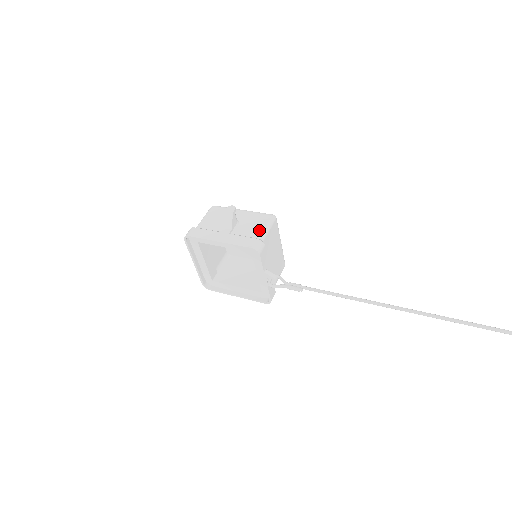
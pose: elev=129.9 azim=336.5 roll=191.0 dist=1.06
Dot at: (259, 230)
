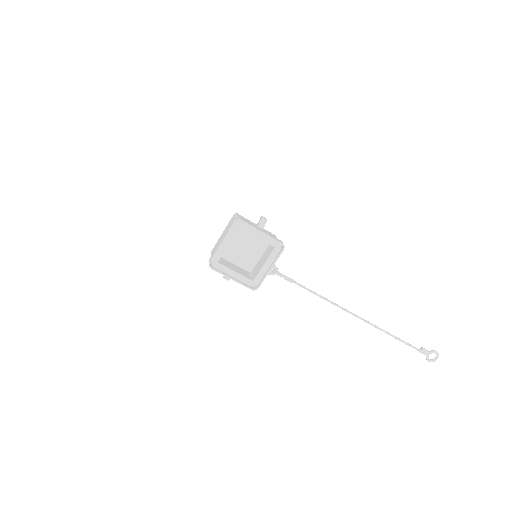
Dot at: occluded
